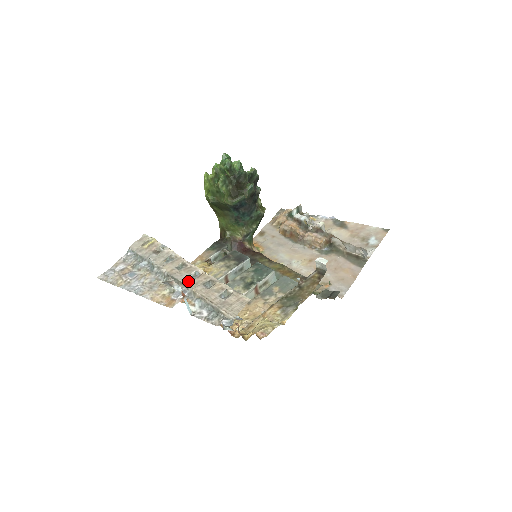
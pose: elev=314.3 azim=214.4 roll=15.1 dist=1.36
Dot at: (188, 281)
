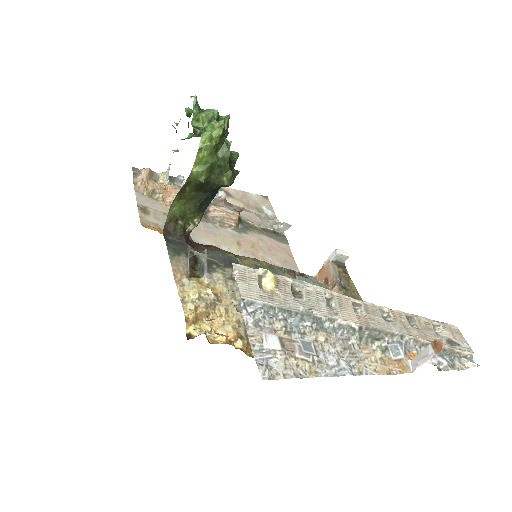
Dot at: (397, 328)
